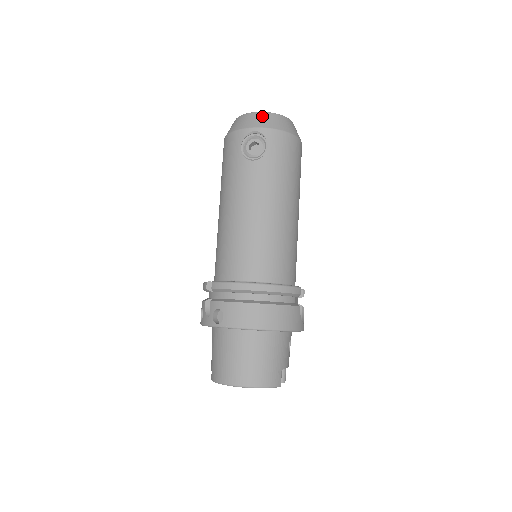
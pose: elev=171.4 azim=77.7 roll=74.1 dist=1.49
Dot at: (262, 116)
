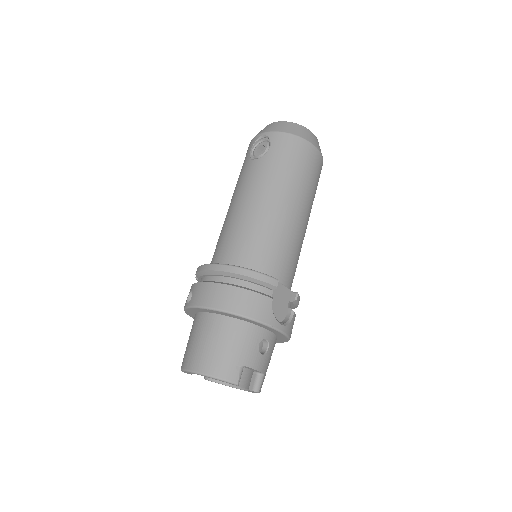
Dot at: (275, 124)
